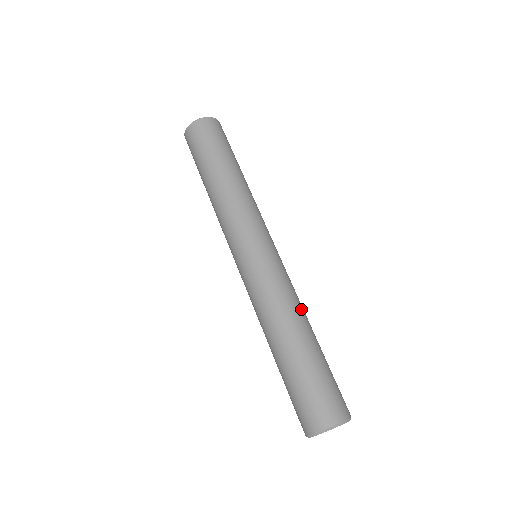
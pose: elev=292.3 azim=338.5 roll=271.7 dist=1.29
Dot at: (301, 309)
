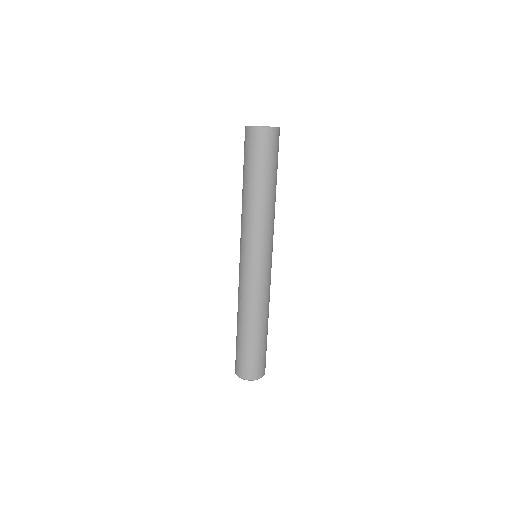
Dot at: (260, 311)
